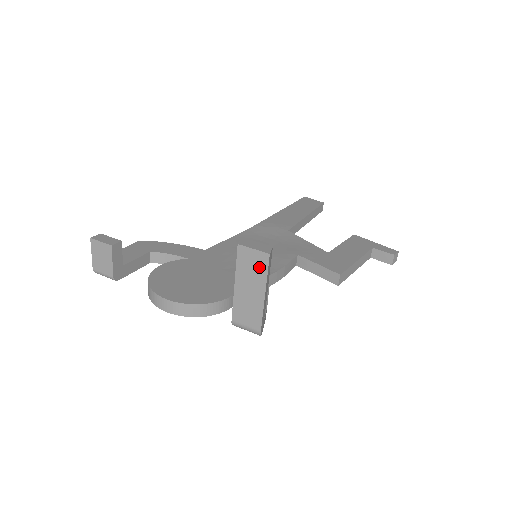
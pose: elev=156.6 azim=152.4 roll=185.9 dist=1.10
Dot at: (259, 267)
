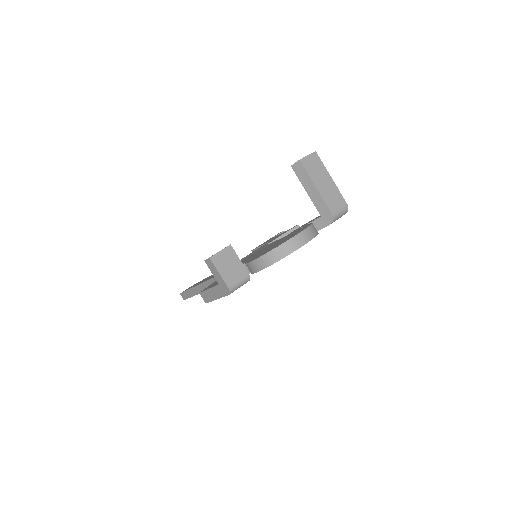
Dot at: (317, 164)
